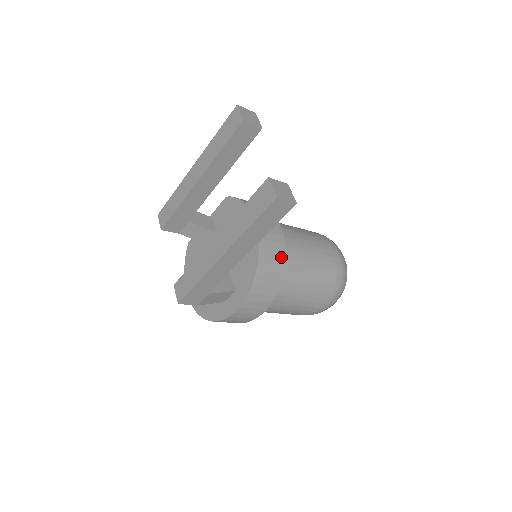
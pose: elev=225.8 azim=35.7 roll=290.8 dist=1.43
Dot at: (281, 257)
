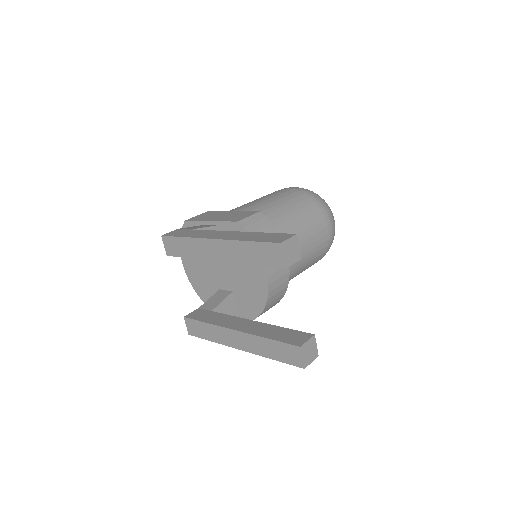
Dot at: (283, 292)
